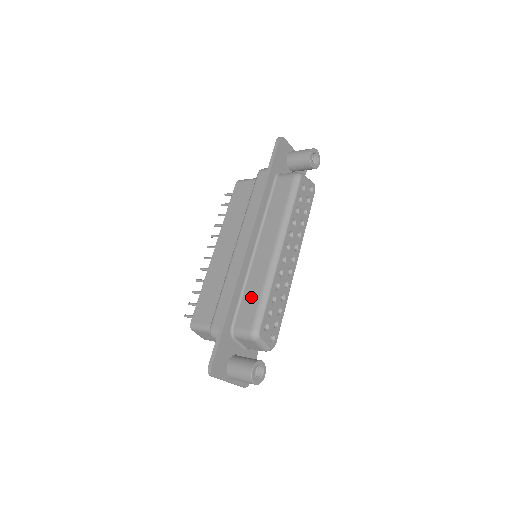
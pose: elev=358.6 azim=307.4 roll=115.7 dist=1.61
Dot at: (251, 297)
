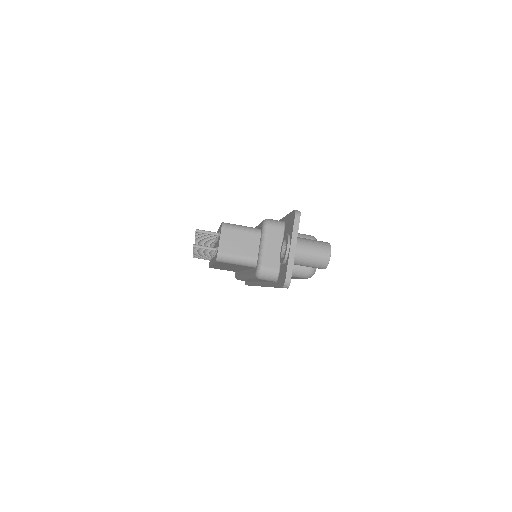
Dot at: occluded
